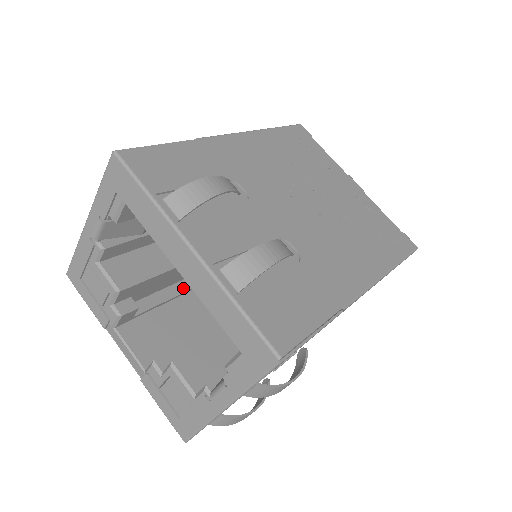
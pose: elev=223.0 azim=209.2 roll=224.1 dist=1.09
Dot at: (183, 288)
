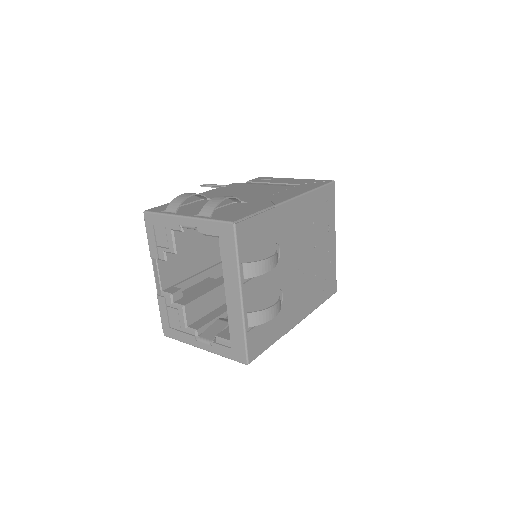
Dot at: occluded
